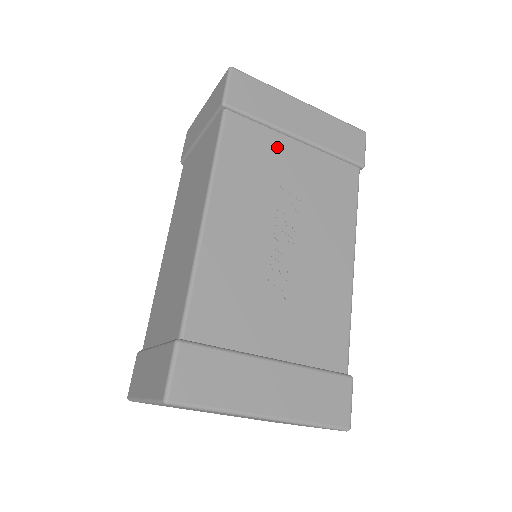
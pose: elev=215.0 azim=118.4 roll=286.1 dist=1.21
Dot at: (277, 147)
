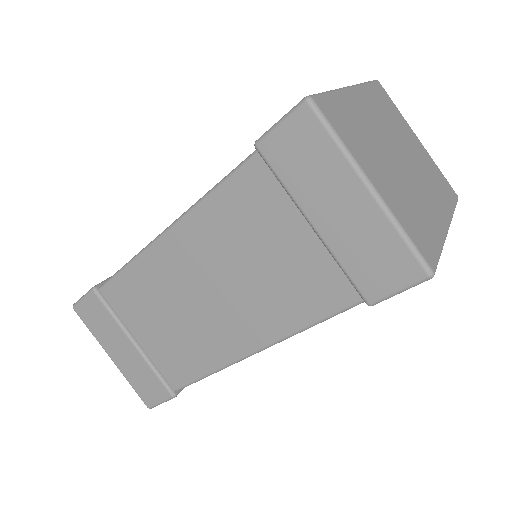
Dot at: occluded
